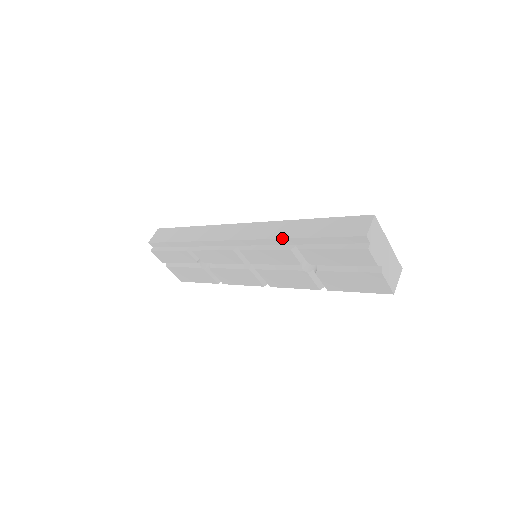
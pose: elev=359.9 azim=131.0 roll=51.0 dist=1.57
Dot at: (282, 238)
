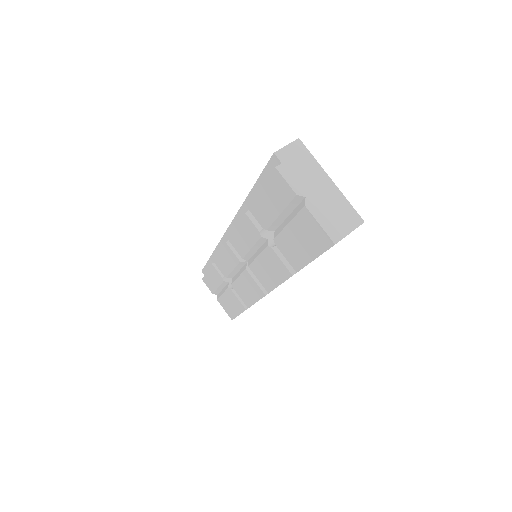
Dot at: (242, 204)
